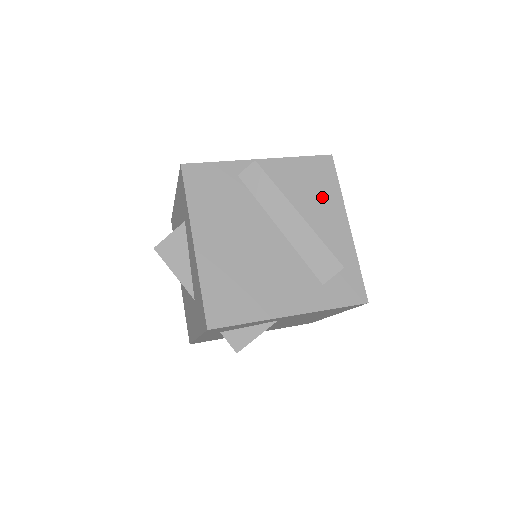
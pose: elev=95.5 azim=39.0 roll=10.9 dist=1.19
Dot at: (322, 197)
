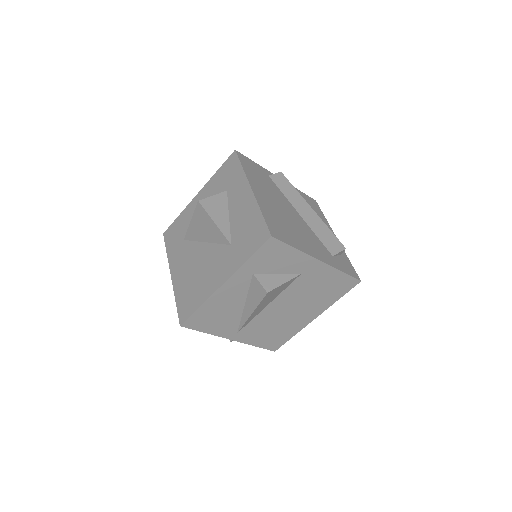
Dot at: occluded
